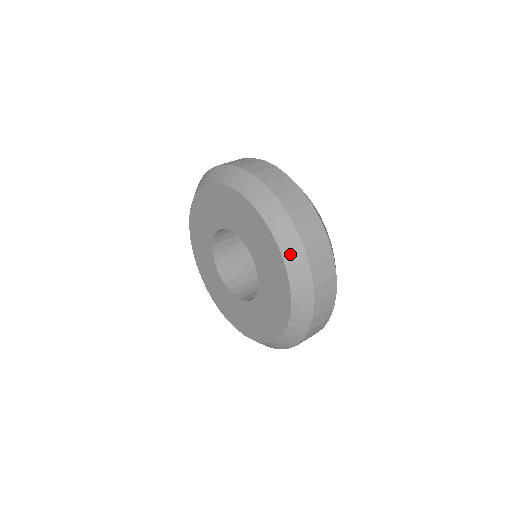
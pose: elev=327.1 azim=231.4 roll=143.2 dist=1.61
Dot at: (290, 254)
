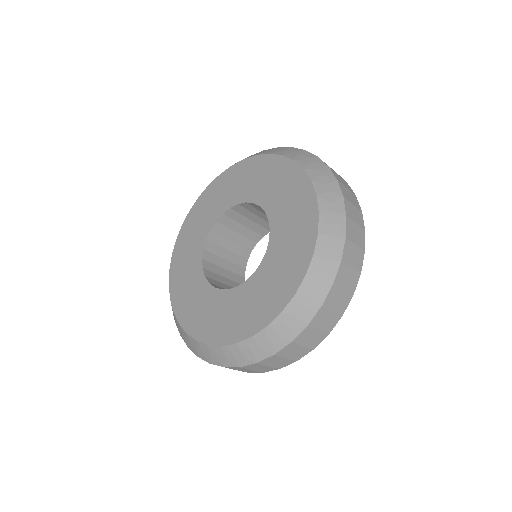
Dot at: (281, 151)
